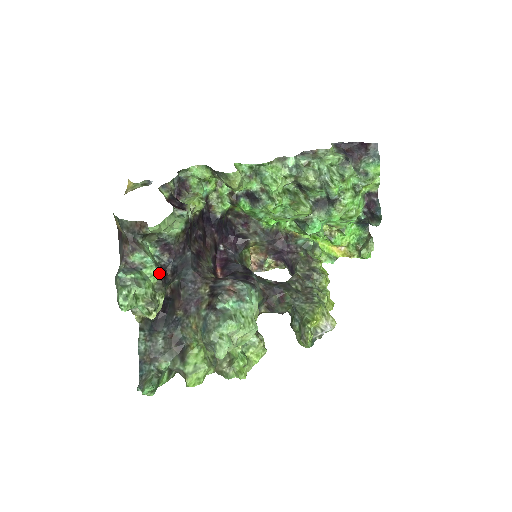
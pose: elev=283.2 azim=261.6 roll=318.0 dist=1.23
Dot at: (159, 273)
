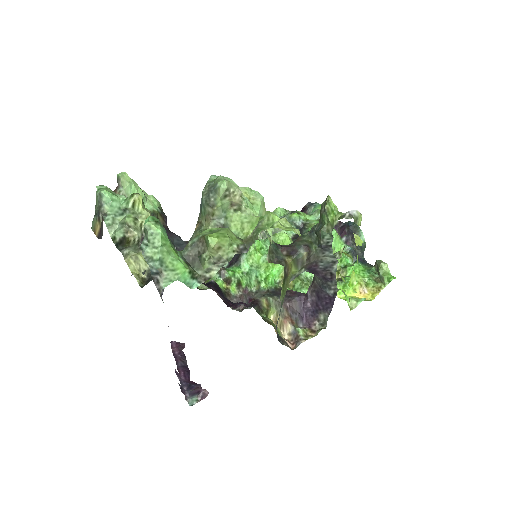
Dot at: occluded
